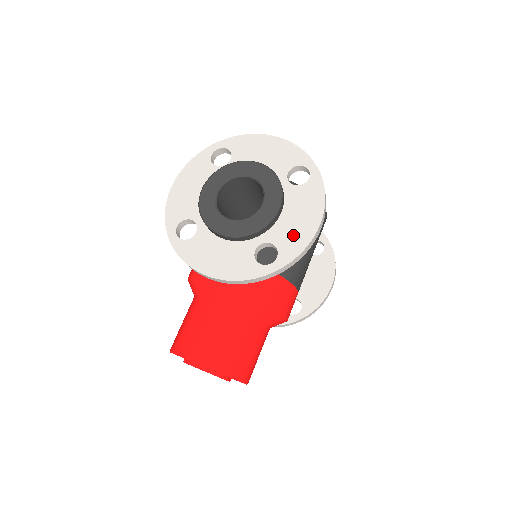
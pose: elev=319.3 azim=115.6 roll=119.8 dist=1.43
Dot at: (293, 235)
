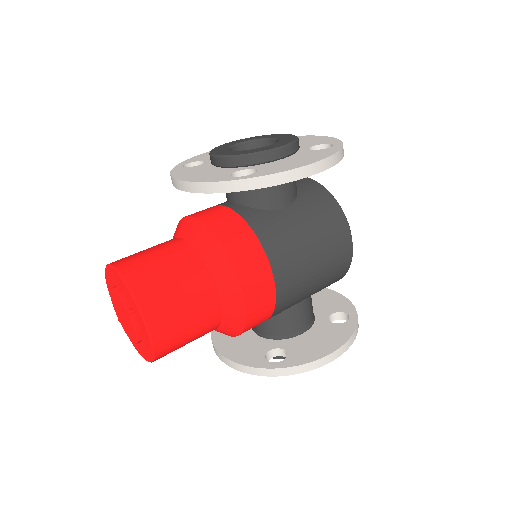
Dot at: (281, 166)
